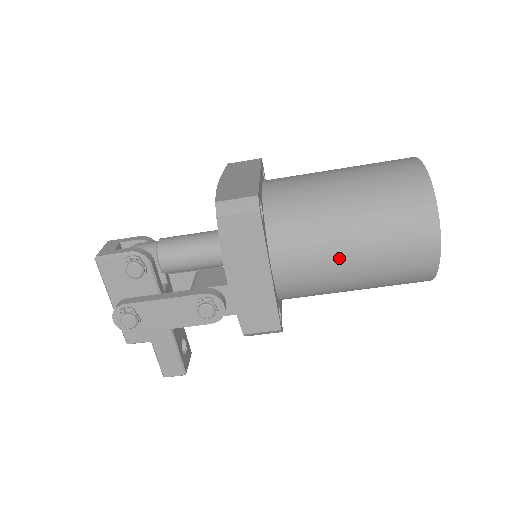
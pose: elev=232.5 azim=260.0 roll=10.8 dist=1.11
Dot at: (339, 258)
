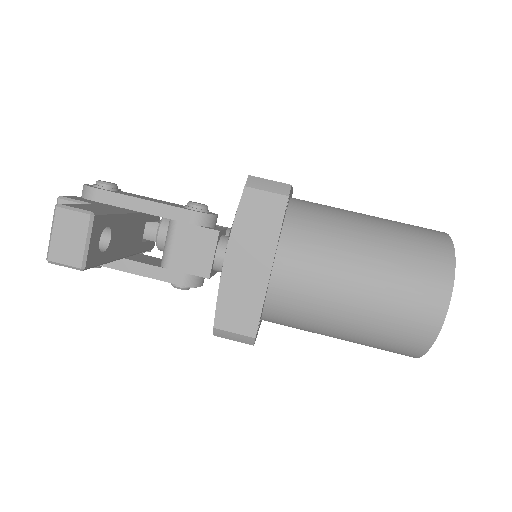
Dot at: occluded
